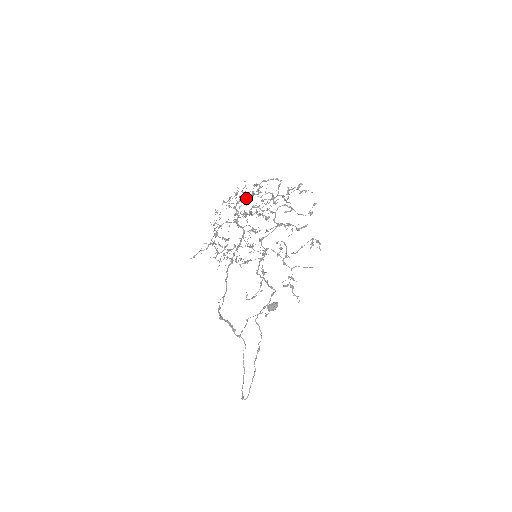
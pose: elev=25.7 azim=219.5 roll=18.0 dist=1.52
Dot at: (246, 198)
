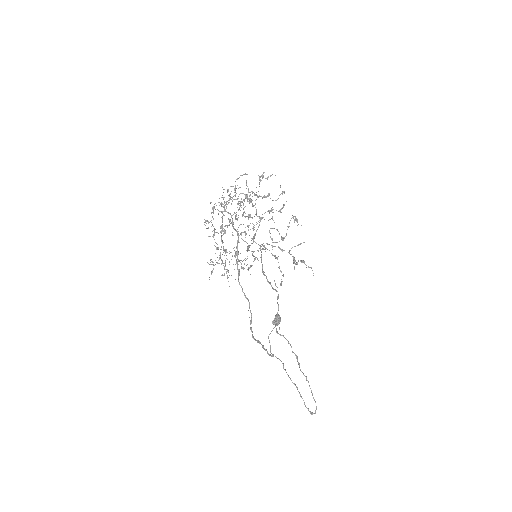
Dot at: (230, 199)
